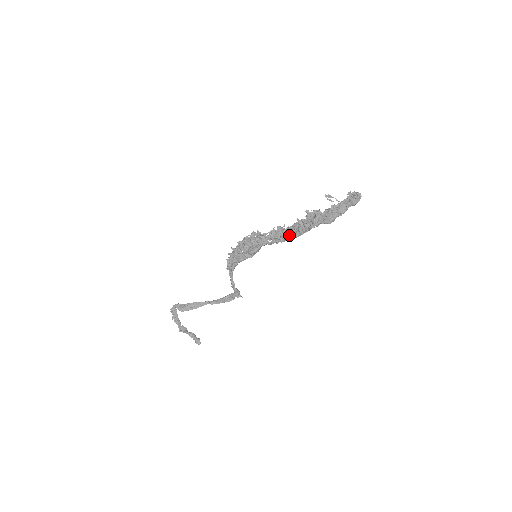
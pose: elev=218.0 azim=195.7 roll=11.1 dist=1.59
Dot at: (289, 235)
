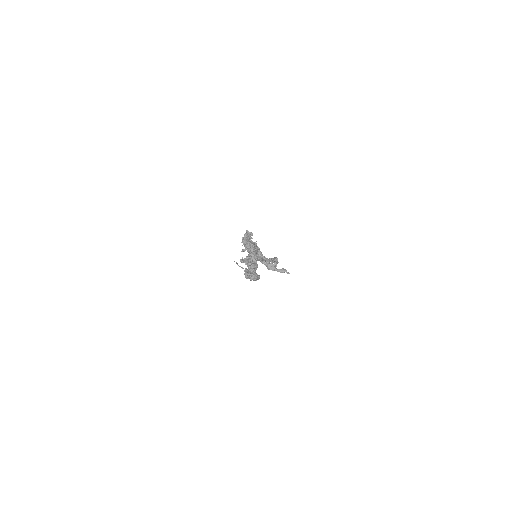
Dot at: occluded
